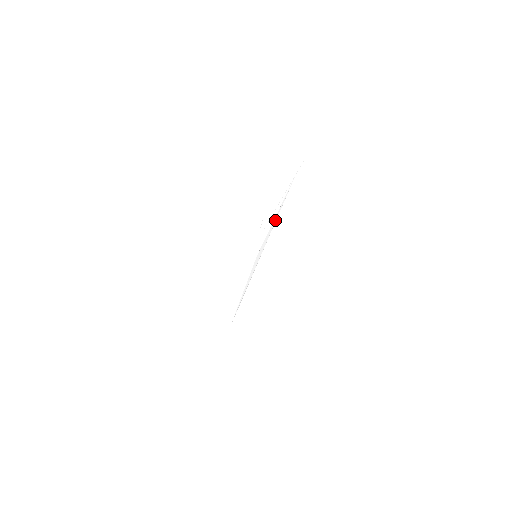
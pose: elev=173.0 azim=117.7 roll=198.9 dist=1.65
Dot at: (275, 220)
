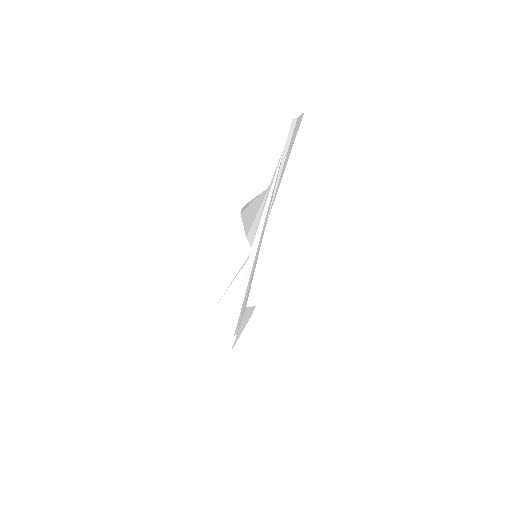
Dot at: (267, 209)
